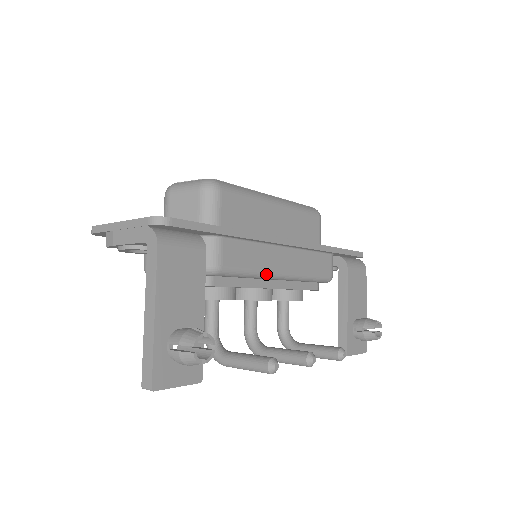
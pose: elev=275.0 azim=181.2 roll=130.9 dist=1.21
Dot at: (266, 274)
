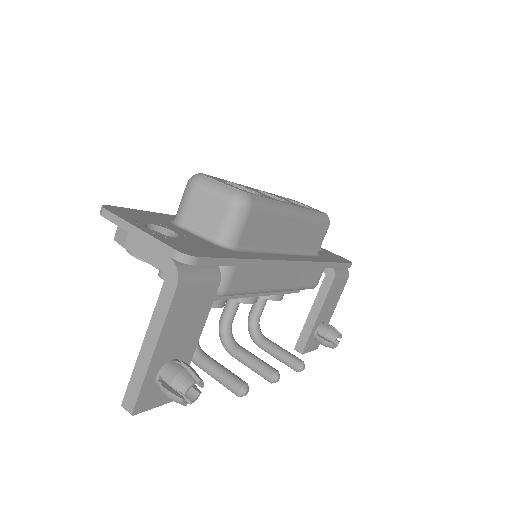
Dot at: (263, 291)
